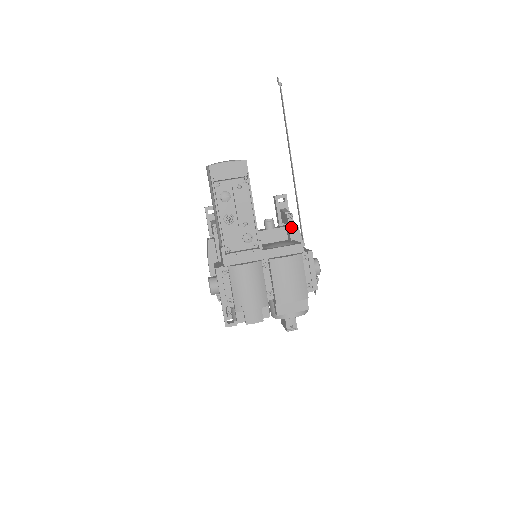
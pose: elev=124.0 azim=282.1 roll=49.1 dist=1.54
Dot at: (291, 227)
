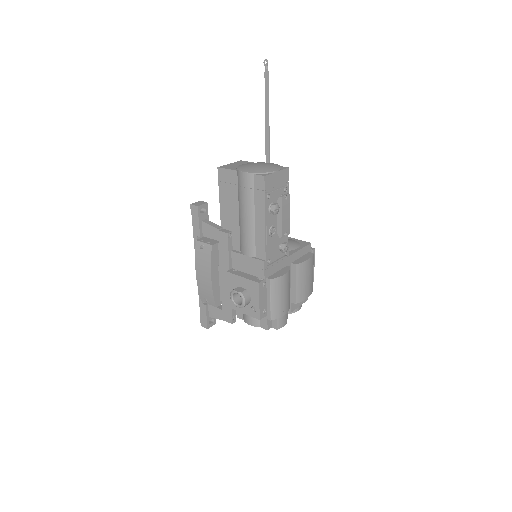
Dot at: occluded
